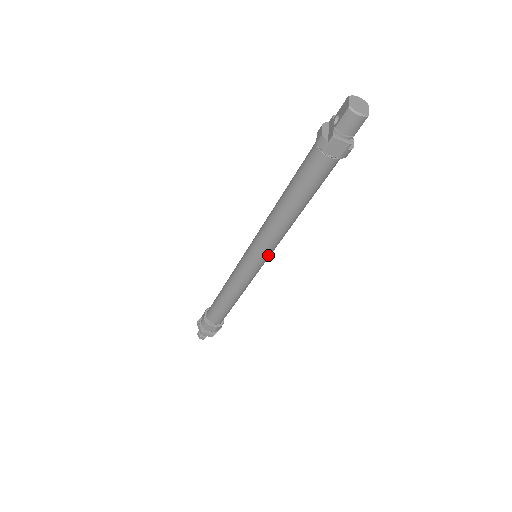
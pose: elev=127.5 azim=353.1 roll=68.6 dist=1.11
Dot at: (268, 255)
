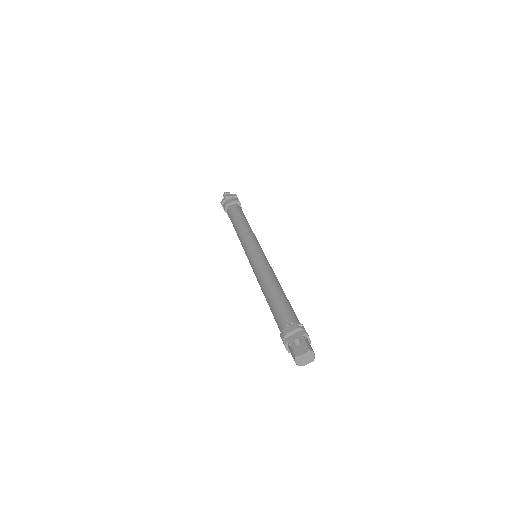
Dot at: occluded
